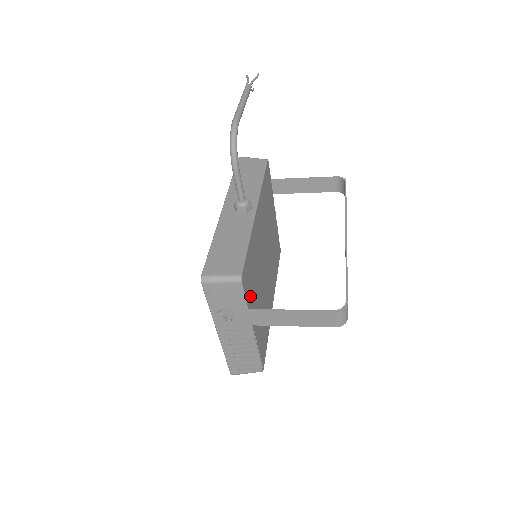
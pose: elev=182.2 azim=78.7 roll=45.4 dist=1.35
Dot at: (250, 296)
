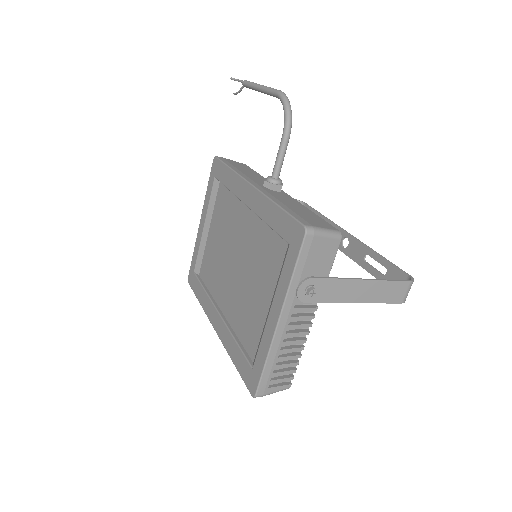
Dot at: occluded
